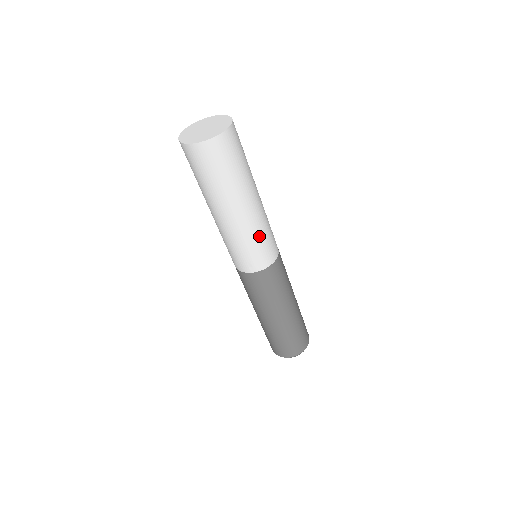
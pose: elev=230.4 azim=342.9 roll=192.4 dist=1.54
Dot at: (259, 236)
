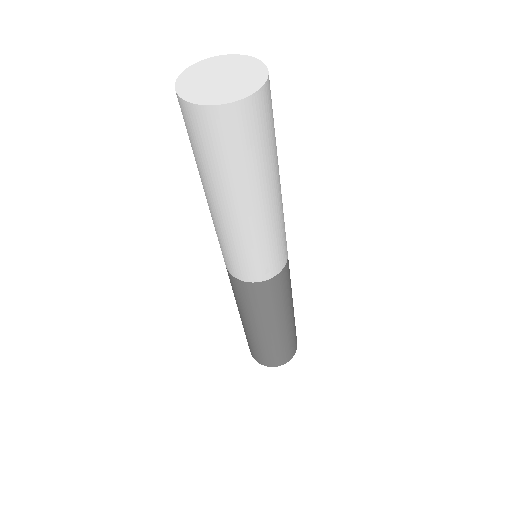
Dot at: (282, 229)
